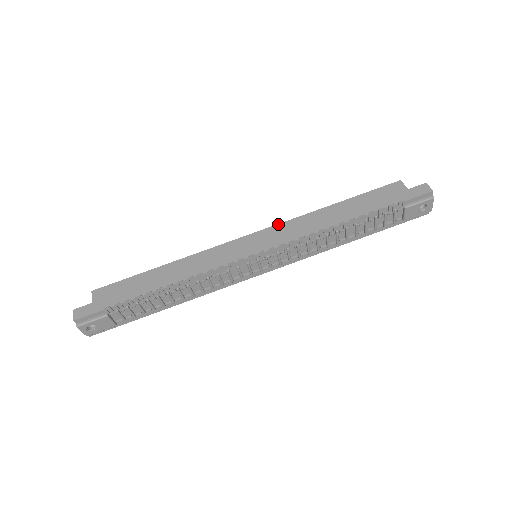
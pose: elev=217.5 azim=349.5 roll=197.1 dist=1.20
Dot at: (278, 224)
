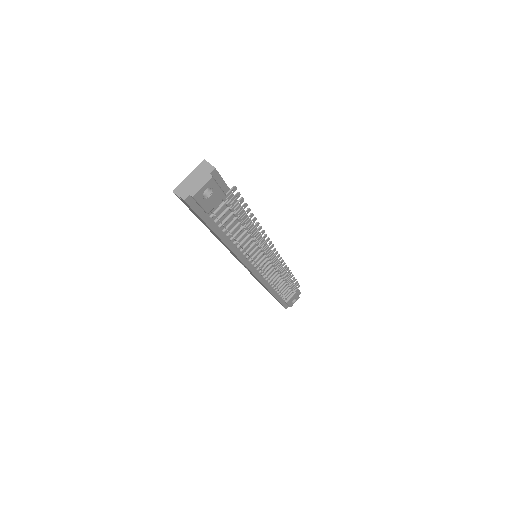
Dot at: occluded
